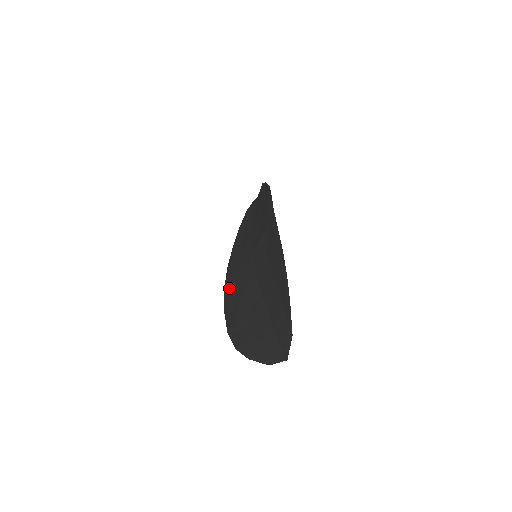
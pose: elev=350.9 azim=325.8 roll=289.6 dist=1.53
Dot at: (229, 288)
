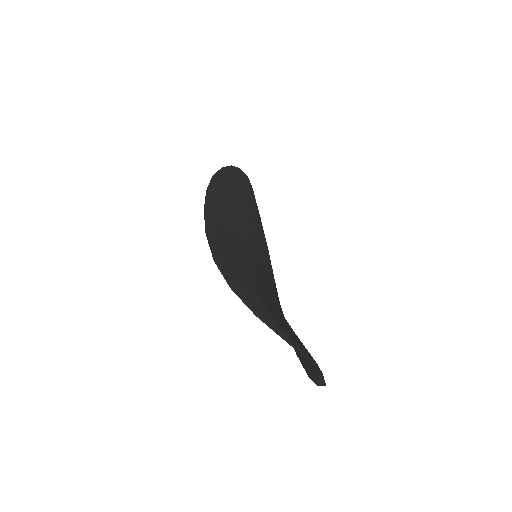
Dot at: occluded
